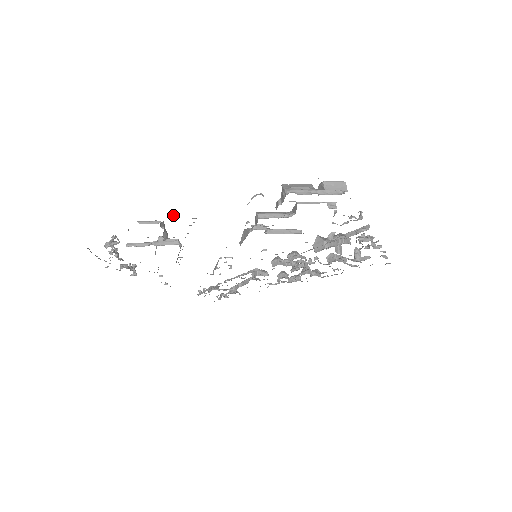
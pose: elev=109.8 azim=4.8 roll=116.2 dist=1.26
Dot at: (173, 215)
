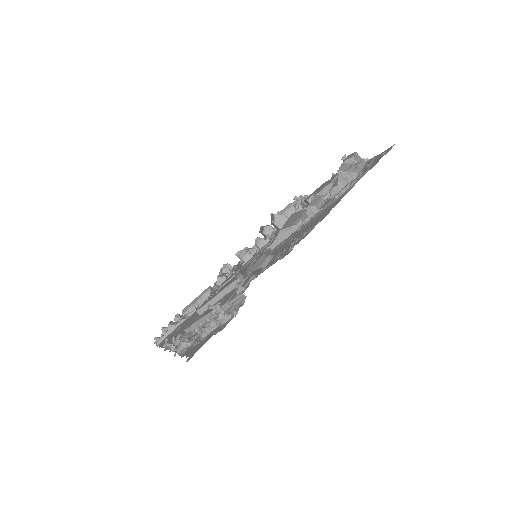
Dot at: occluded
